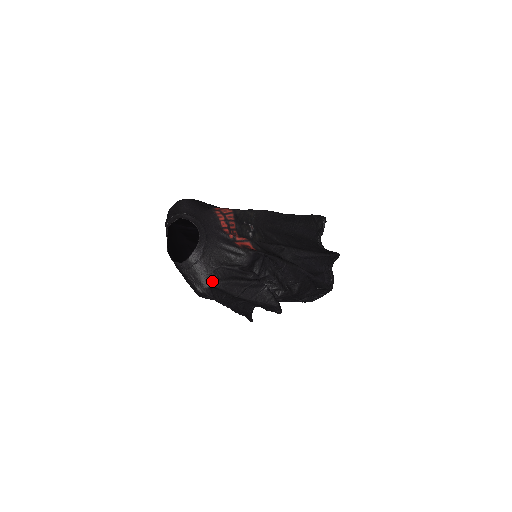
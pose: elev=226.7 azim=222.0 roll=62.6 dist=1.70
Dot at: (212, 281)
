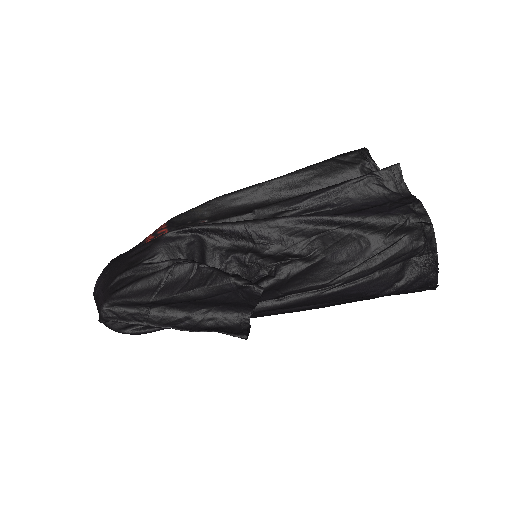
Dot at: (105, 298)
